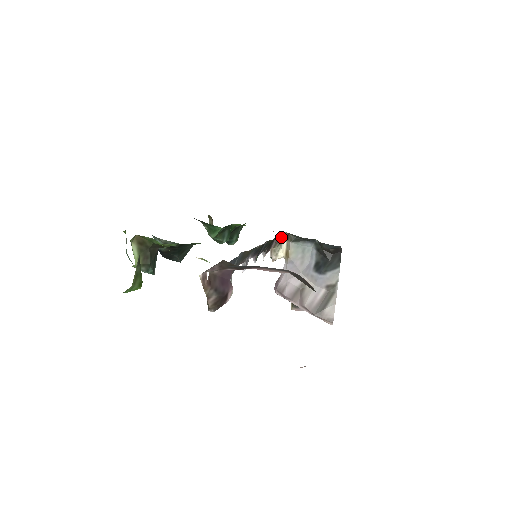
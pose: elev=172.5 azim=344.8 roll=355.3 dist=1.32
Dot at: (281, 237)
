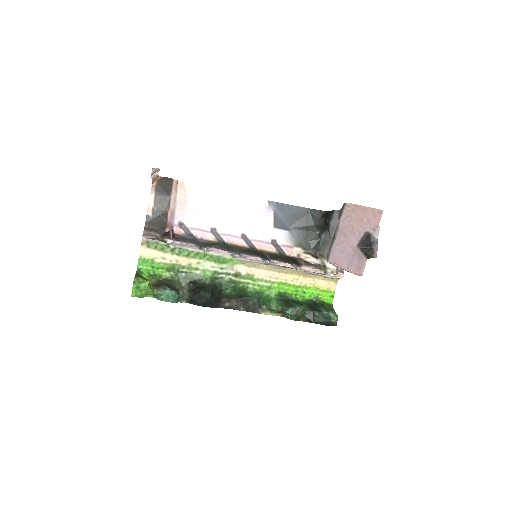
Dot at: (321, 265)
